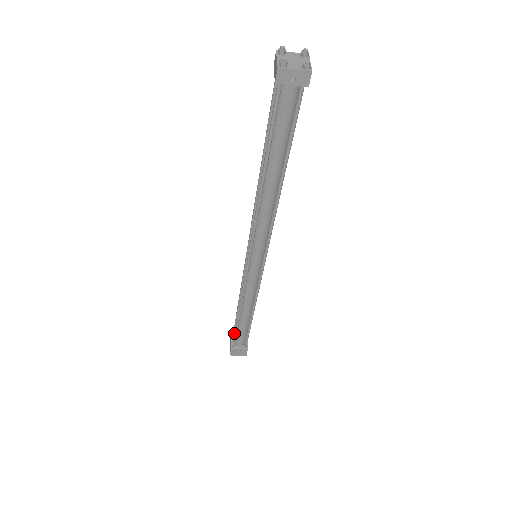
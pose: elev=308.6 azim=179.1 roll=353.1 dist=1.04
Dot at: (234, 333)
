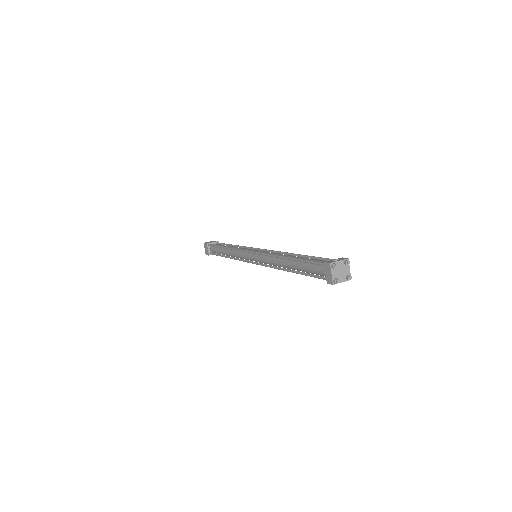
Dot at: (211, 246)
